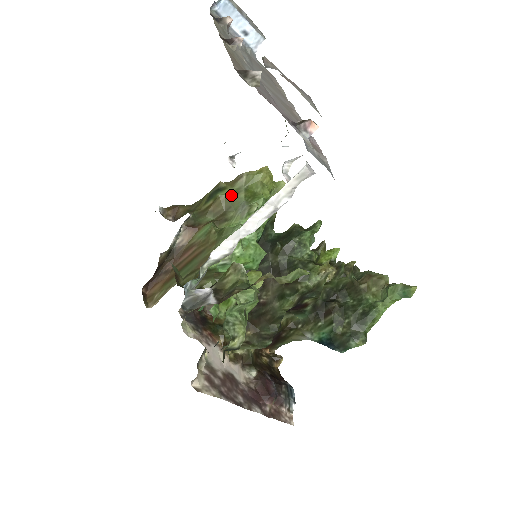
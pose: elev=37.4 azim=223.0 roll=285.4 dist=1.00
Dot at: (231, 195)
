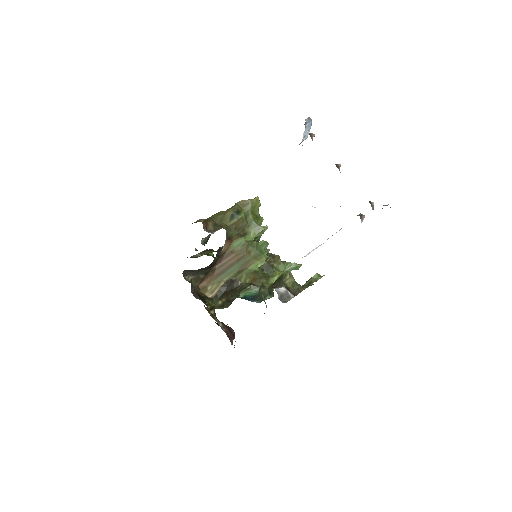
Dot at: (246, 217)
